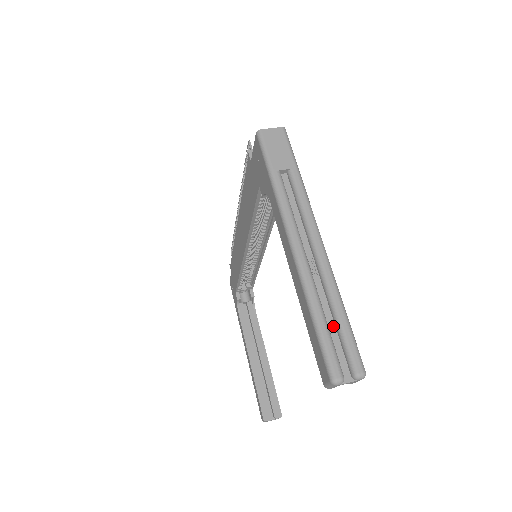
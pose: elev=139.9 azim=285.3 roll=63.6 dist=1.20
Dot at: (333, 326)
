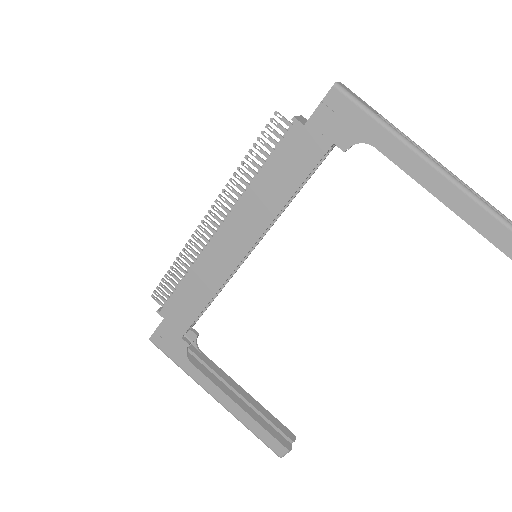
Dot at: occluded
